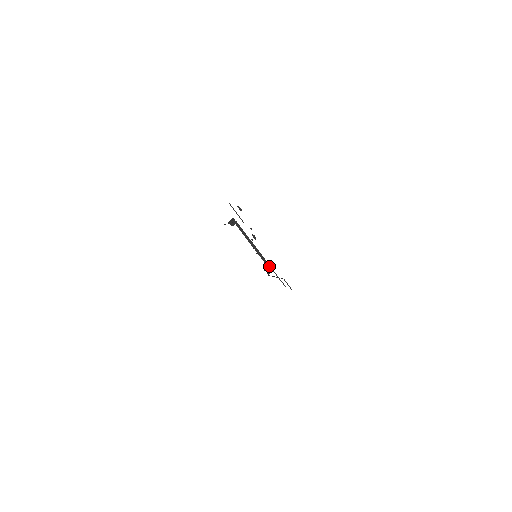
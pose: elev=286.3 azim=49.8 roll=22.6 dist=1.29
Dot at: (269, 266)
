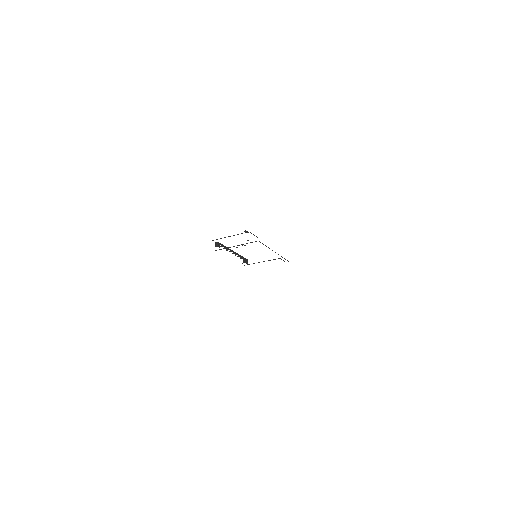
Dot at: (245, 259)
